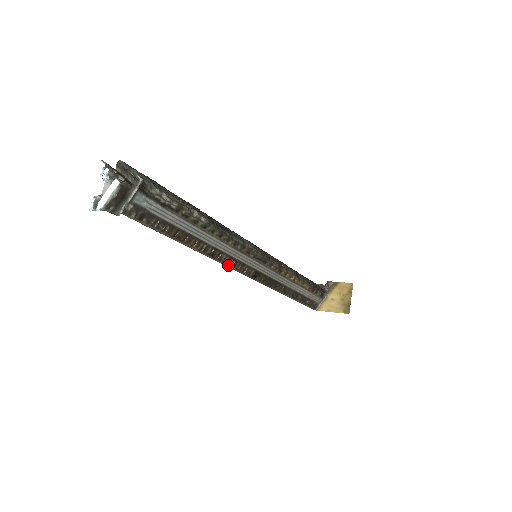
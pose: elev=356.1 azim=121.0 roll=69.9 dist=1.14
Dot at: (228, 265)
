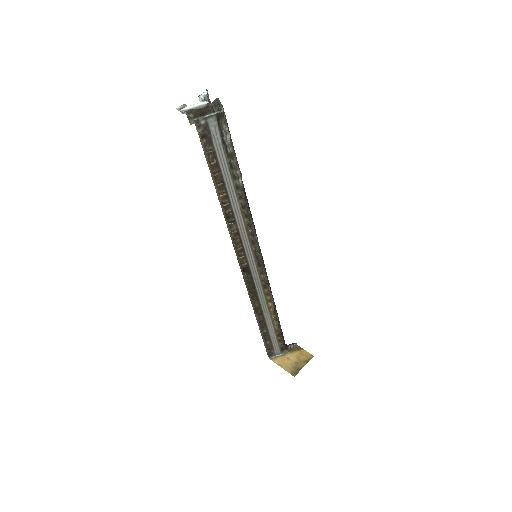
Dot at: (232, 238)
